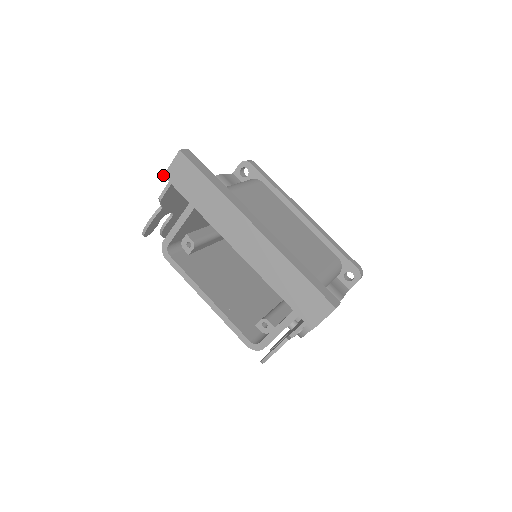
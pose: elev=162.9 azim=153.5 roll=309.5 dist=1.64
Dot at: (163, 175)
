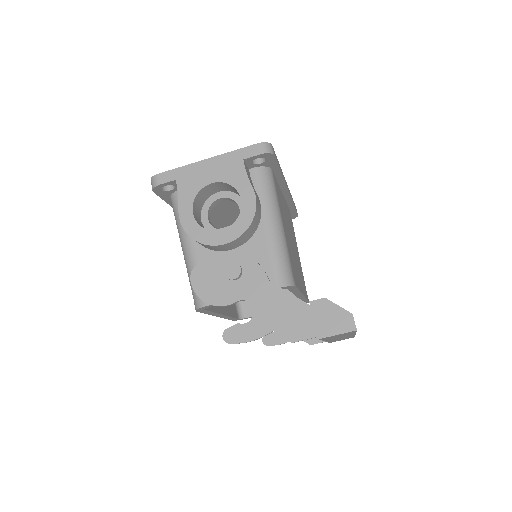
Dot at: occluded
